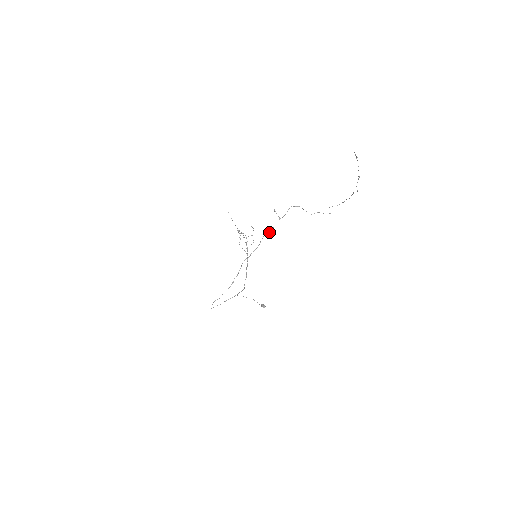
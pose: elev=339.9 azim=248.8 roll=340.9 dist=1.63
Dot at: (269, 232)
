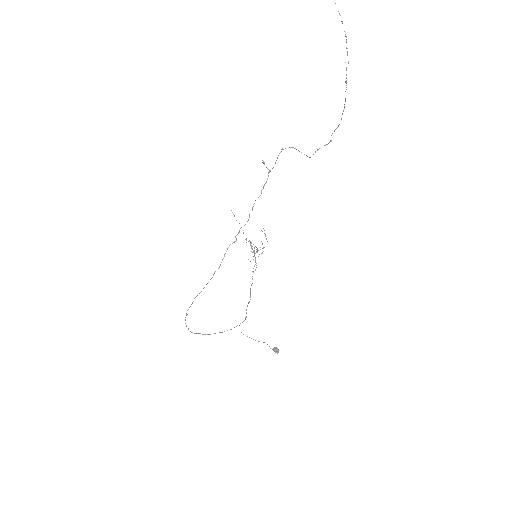
Dot at: (258, 197)
